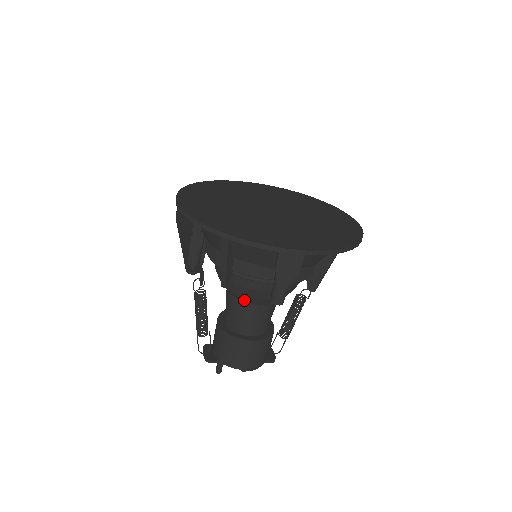
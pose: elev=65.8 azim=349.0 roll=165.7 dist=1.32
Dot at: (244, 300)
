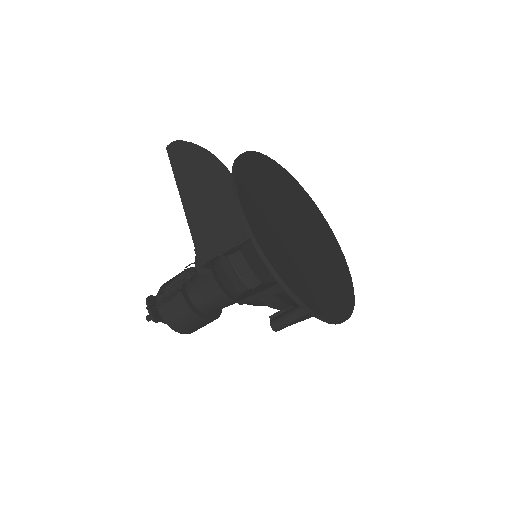
Dot at: (231, 297)
